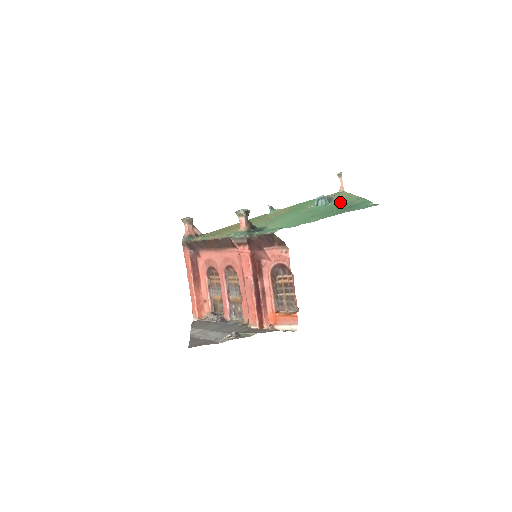
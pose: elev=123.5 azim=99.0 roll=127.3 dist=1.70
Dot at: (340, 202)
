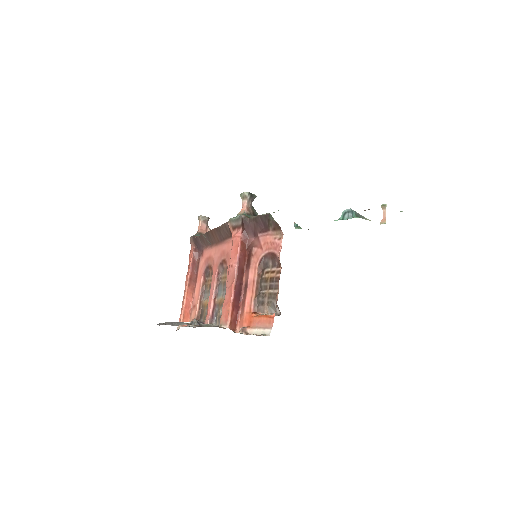
Dot at: occluded
